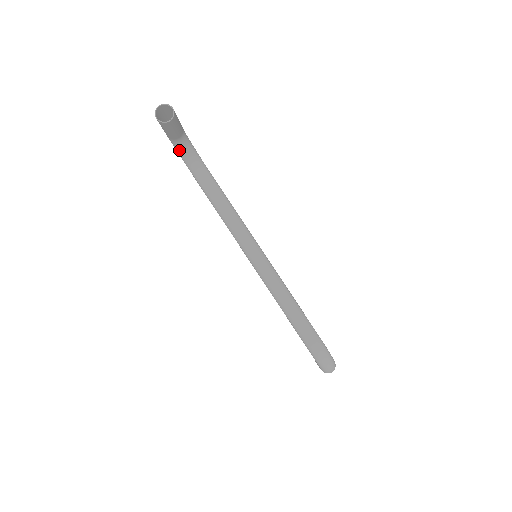
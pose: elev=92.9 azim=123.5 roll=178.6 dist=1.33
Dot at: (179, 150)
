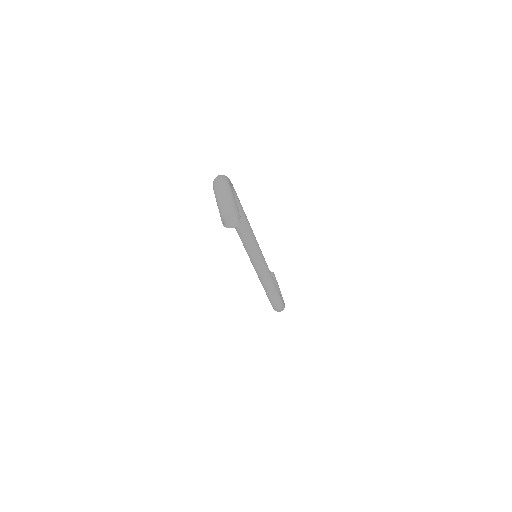
Dot at: occluded
